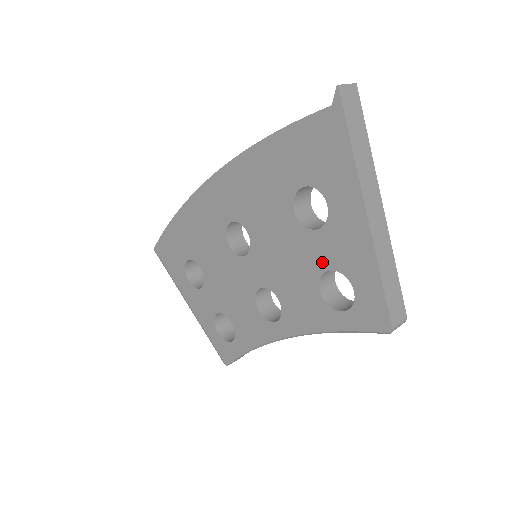
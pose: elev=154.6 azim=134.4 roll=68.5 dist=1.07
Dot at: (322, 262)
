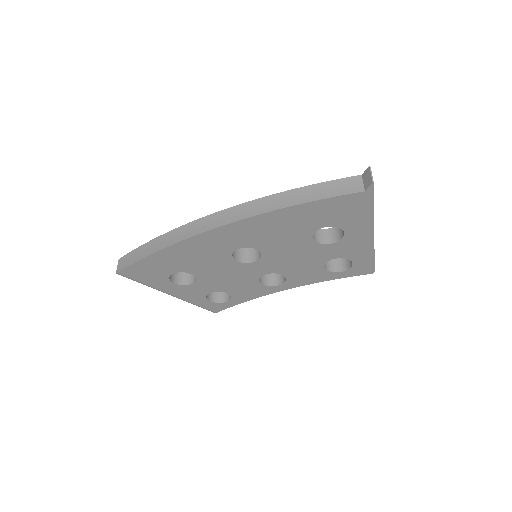
Dot at: (331, 256)
